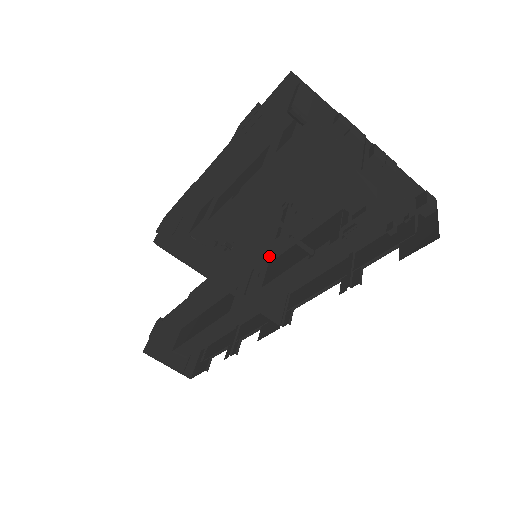
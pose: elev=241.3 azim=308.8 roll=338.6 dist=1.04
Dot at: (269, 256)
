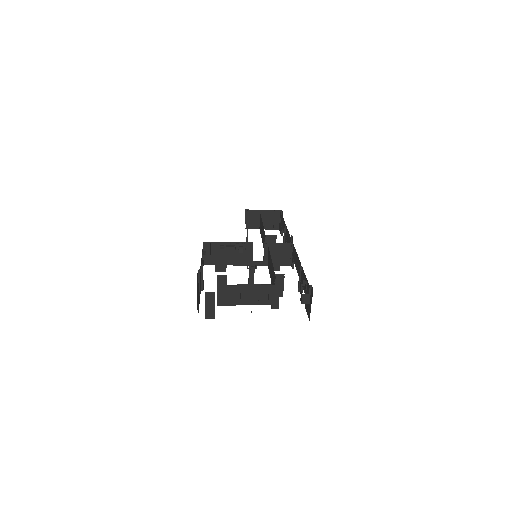
Dot at: occluded
